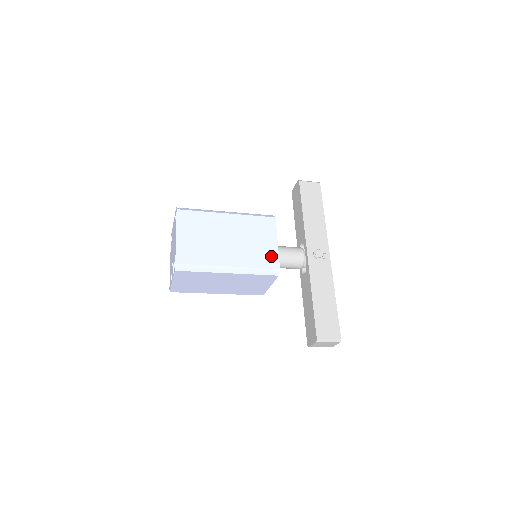
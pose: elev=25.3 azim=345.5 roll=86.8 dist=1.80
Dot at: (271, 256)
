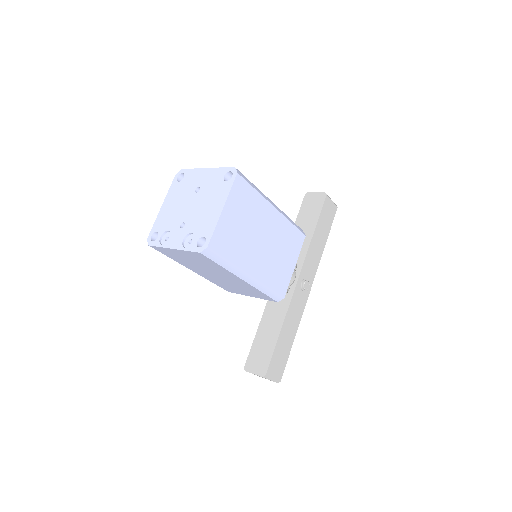
Dot at: (285, 279)
